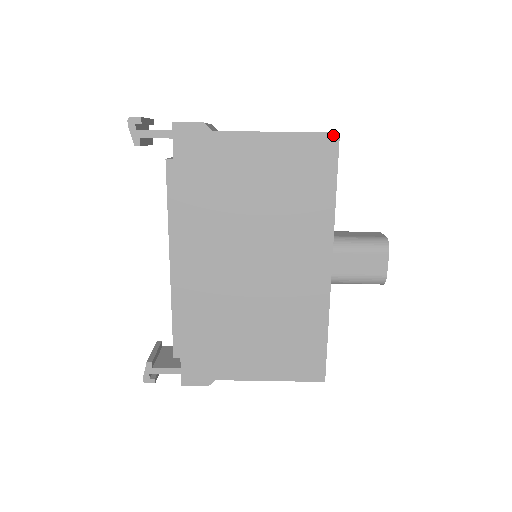
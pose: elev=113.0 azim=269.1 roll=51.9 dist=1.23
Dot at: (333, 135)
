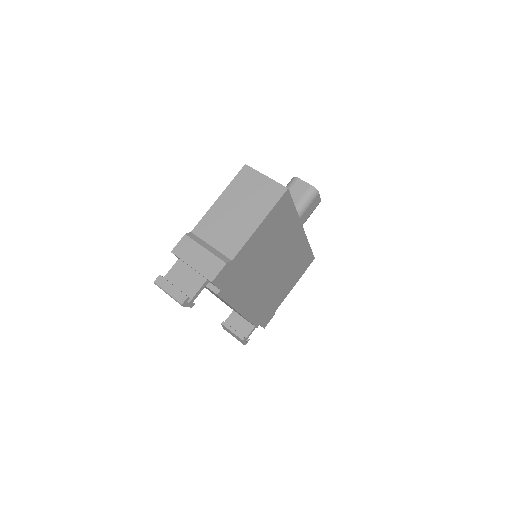
Dot at: (286, 193)
